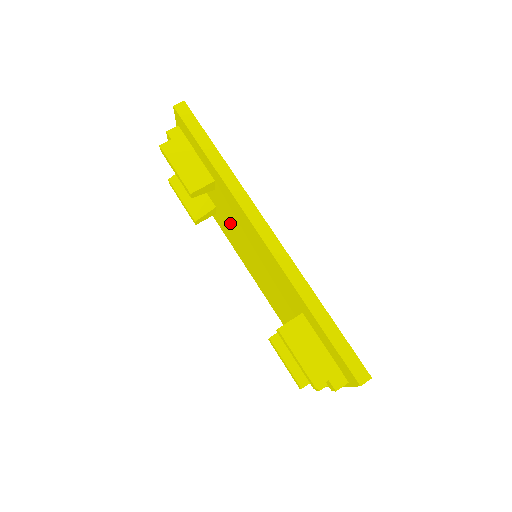
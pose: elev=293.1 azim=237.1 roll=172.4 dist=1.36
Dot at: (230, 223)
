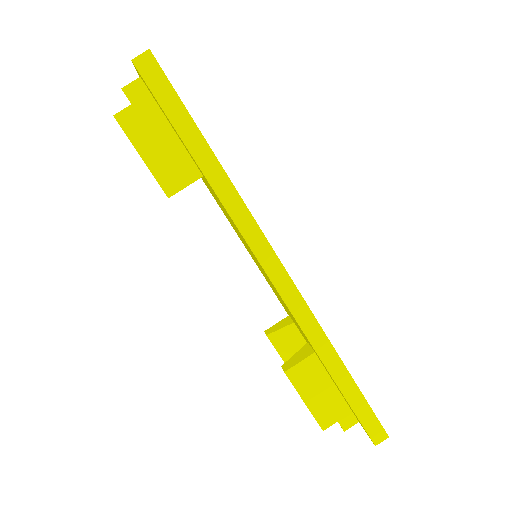
Dot at: (221, 207)
